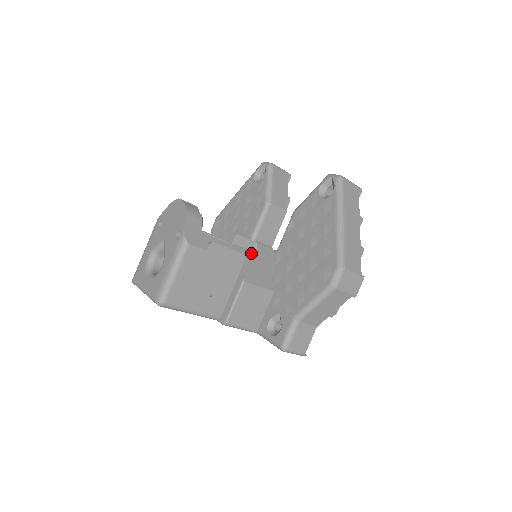
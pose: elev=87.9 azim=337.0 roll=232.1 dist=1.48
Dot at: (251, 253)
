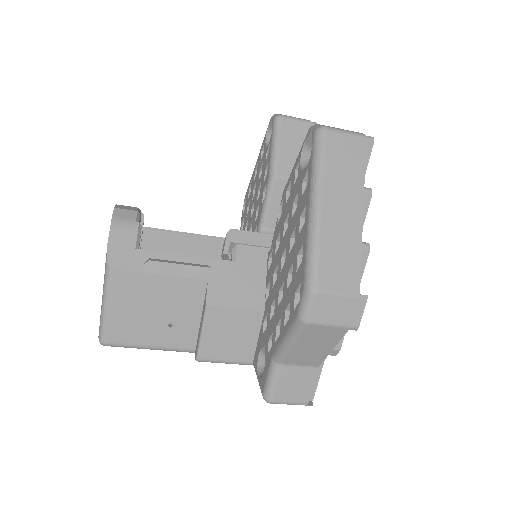
Dot at: (224, 261)
